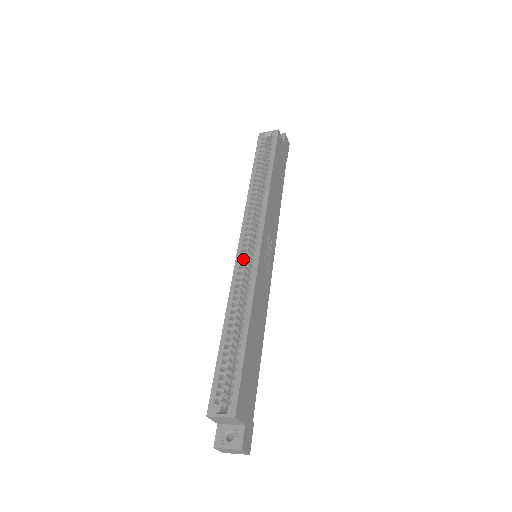
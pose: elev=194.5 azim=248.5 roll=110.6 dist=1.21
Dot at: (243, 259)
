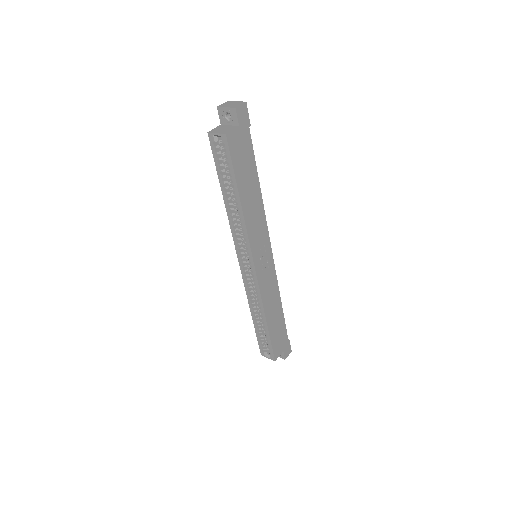
Dot at: (246, 275)
